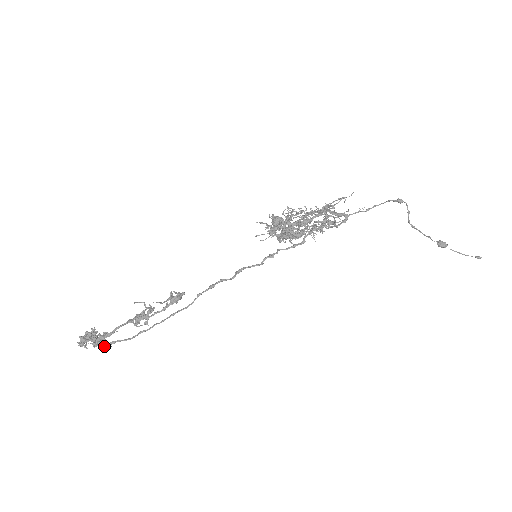
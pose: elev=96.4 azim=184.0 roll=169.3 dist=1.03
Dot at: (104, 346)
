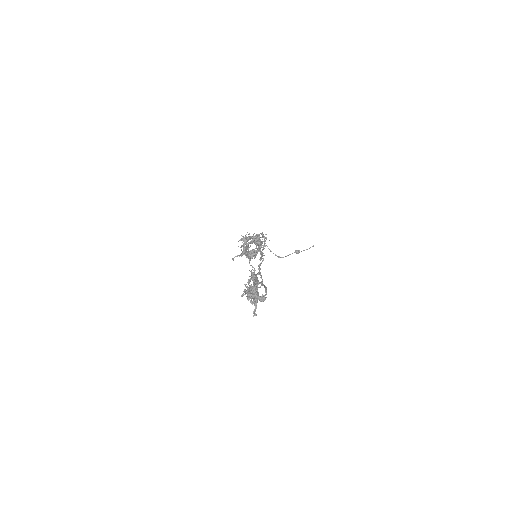
Dot at: (262, 297)
